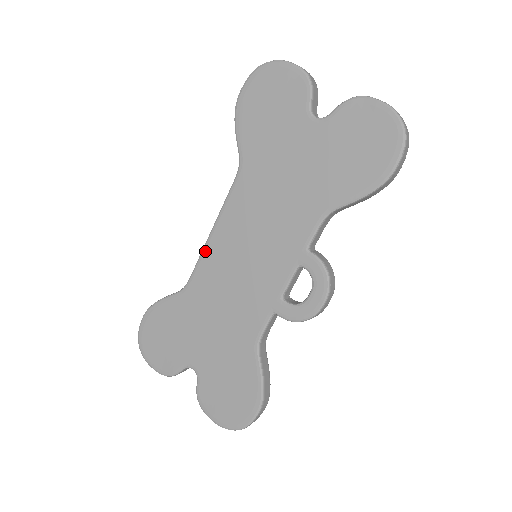
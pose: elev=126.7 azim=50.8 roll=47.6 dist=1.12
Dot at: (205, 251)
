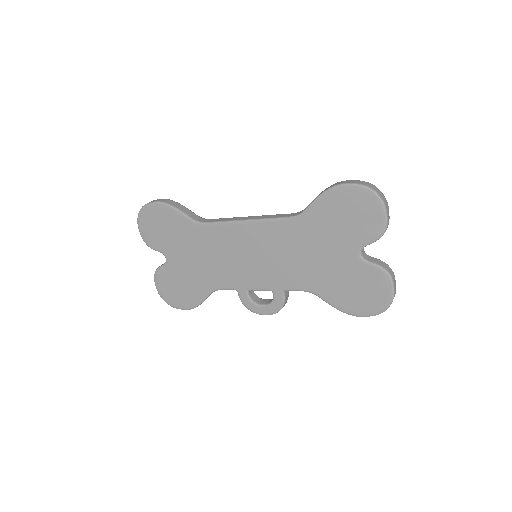
Dot at: (230, 225)
